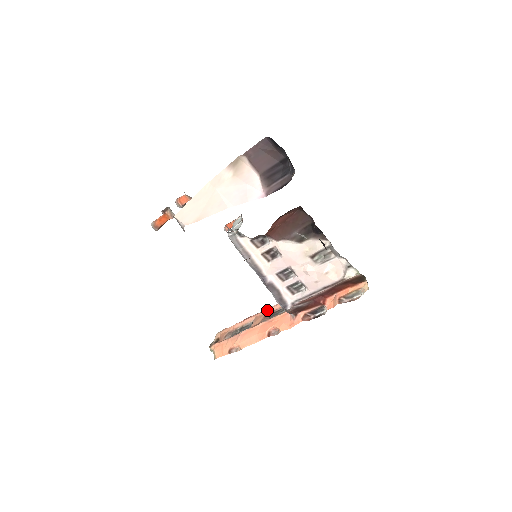
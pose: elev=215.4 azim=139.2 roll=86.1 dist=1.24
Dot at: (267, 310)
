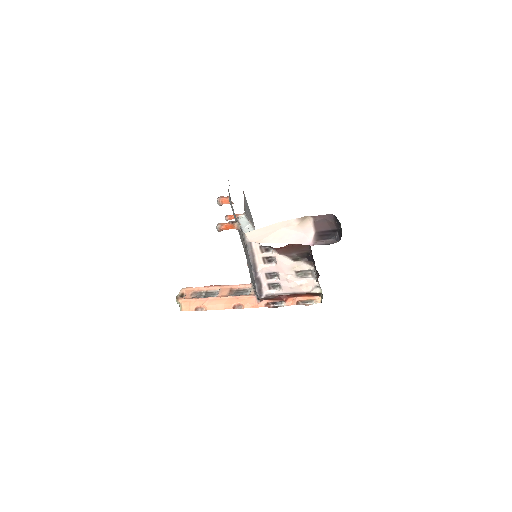
Dot at: (232, 286)
